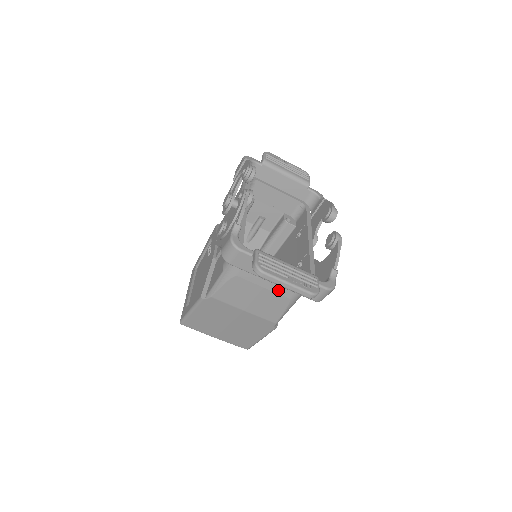
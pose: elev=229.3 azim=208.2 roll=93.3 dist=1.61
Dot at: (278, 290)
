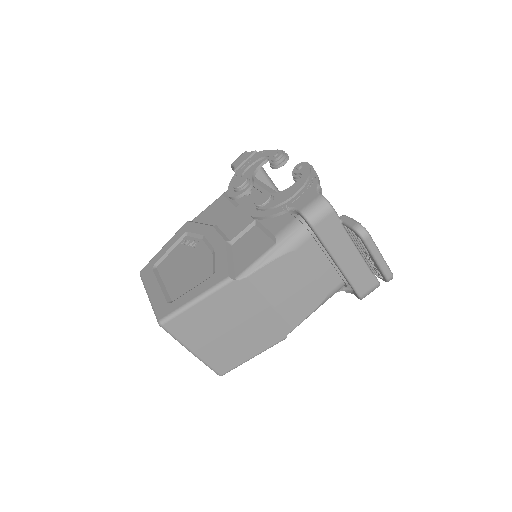
Dot at: (323, 280)
